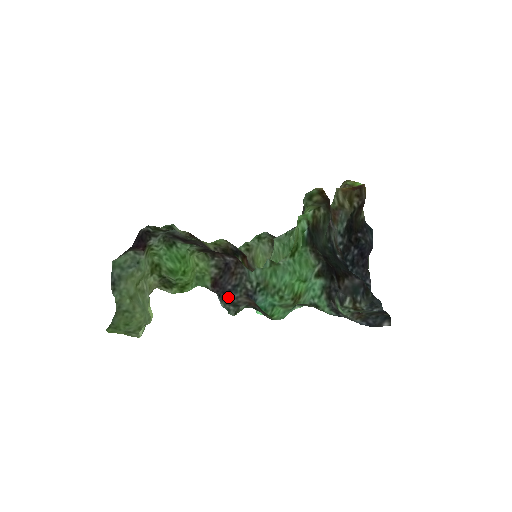
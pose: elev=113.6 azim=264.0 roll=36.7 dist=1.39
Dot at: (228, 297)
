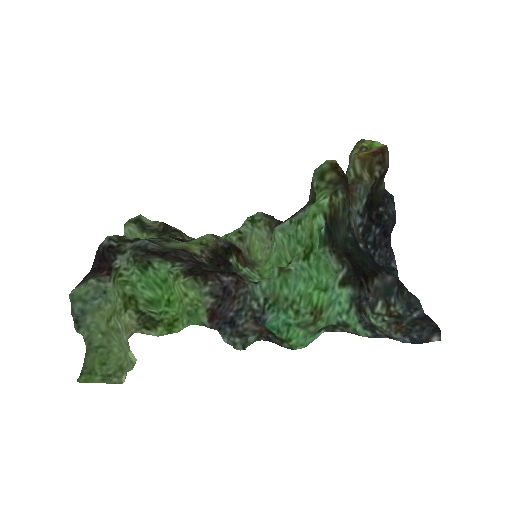
Dot at: (231, 327)
